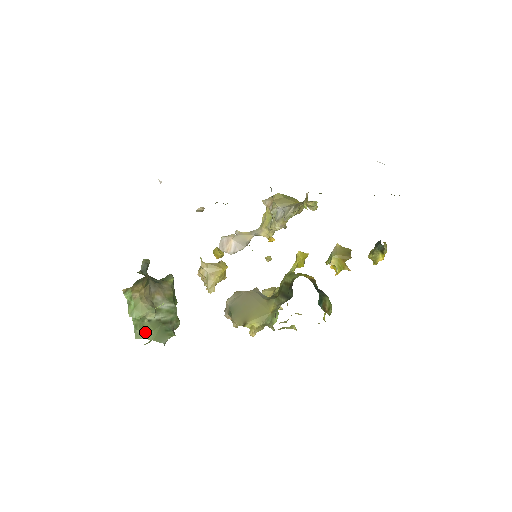
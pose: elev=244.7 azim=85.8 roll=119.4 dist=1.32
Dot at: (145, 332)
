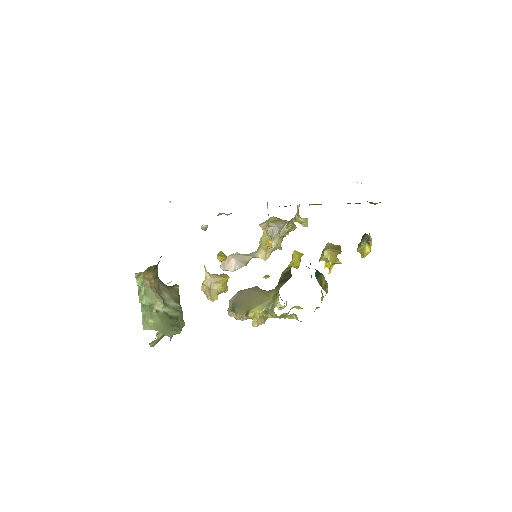
Dot at: (152, 323)
